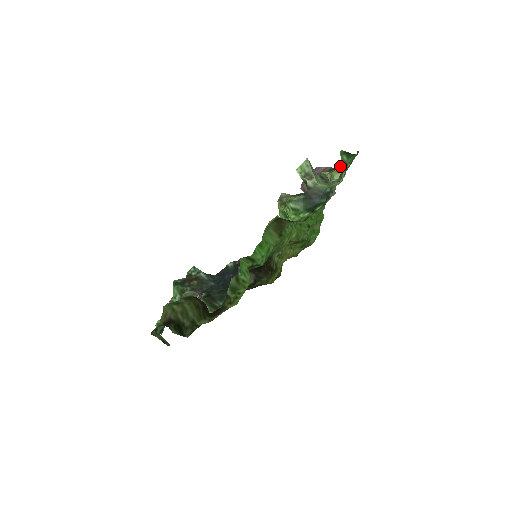
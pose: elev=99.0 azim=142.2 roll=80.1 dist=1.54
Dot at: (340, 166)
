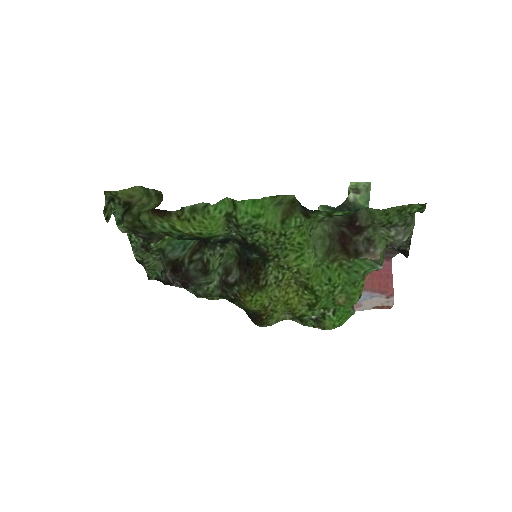
Dot at: occluded
